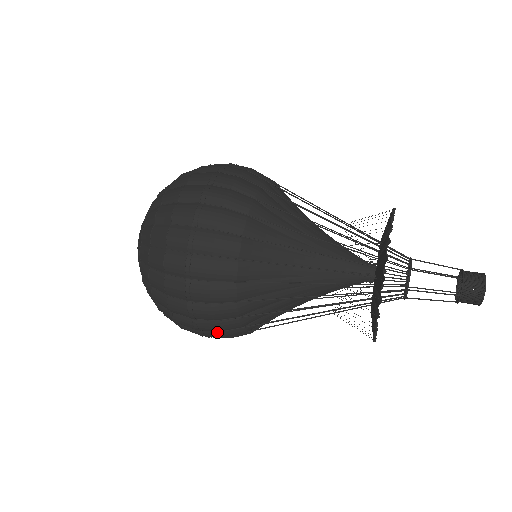
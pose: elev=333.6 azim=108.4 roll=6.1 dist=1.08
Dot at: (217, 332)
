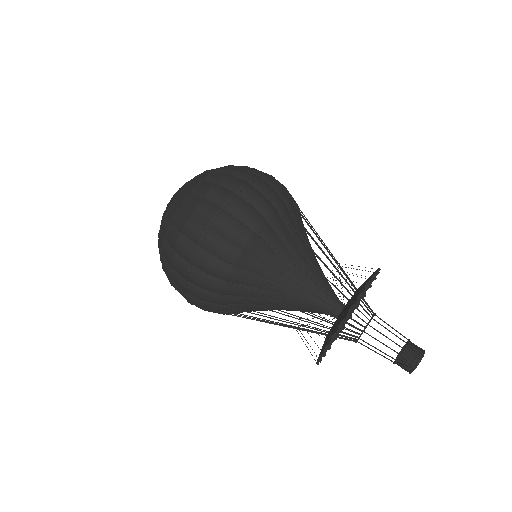
Dot at: occluded
